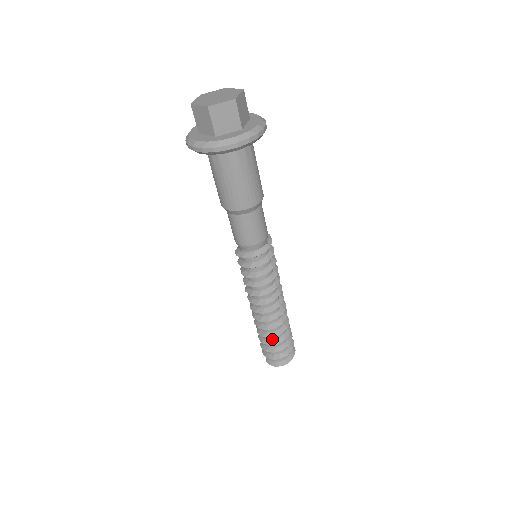
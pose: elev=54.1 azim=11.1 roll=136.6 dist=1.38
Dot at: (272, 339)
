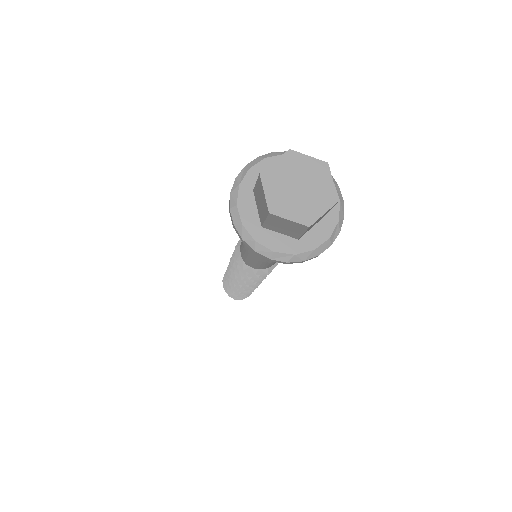
Dot at: occluded
